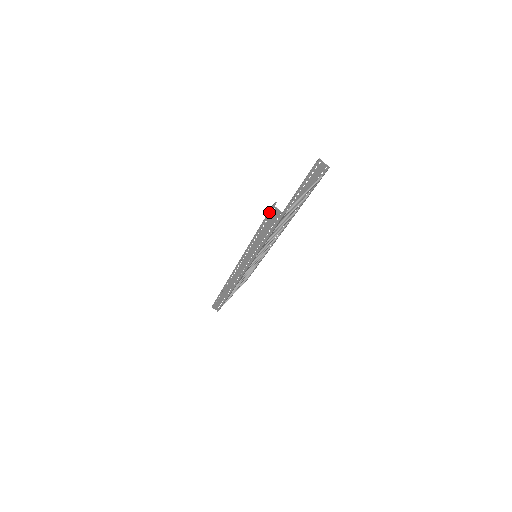
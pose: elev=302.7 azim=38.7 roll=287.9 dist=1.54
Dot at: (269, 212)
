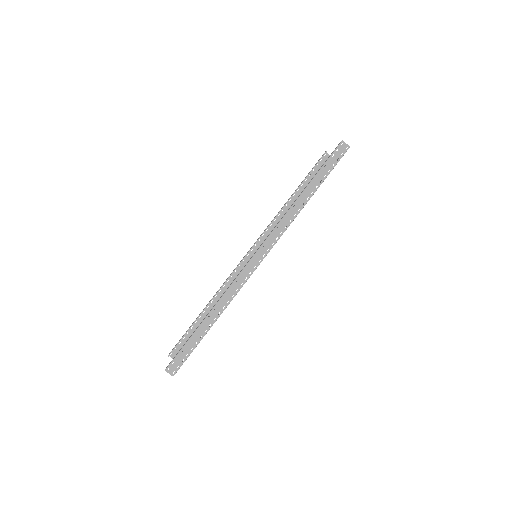
Dot at: (336, 149)
